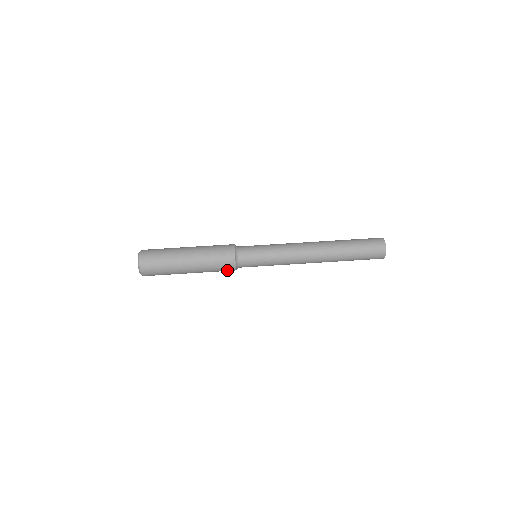
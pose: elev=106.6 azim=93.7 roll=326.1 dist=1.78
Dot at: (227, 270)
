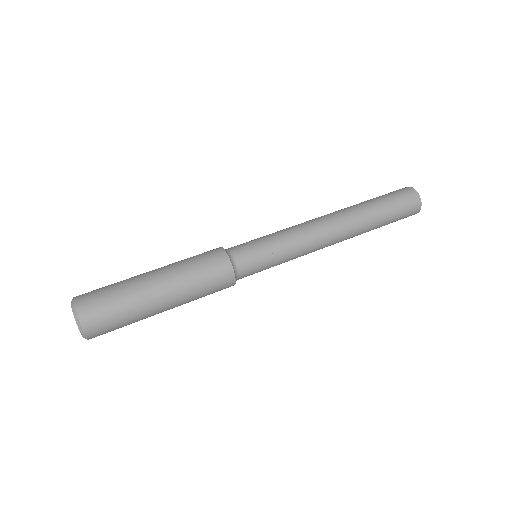
Dot at: (222, 283)
